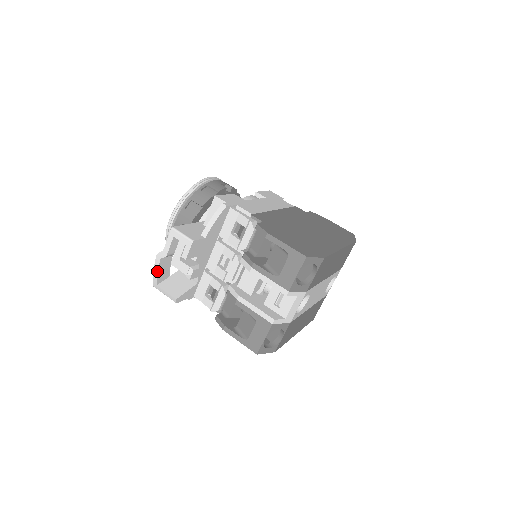
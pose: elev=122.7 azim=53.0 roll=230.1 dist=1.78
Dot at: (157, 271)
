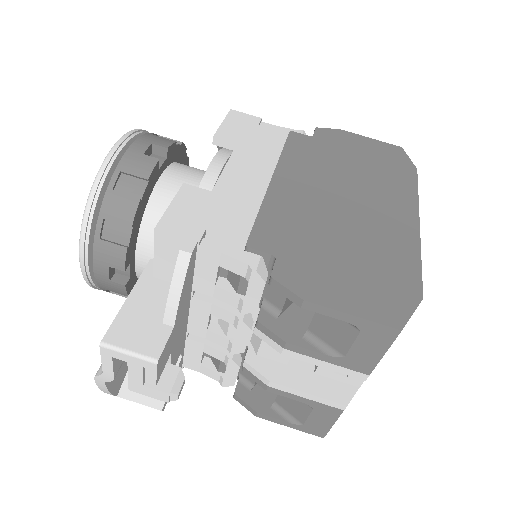
Dot at: (107, 391)
